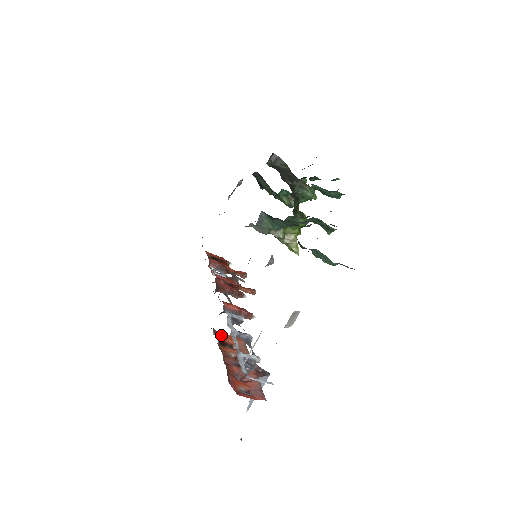
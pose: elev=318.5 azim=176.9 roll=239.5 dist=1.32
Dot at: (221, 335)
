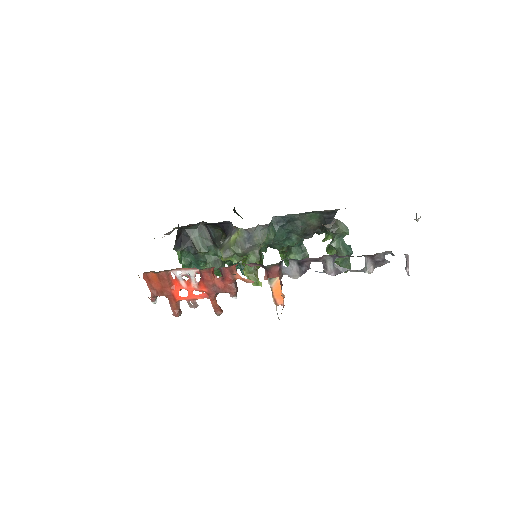
Dot at: occluded
